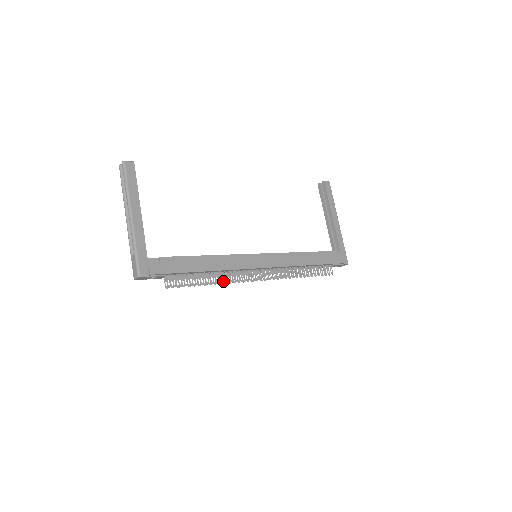
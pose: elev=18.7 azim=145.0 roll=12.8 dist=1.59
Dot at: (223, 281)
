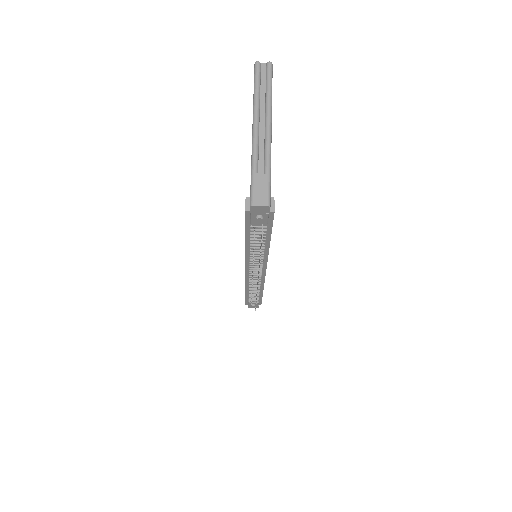
Dot at: occluded
